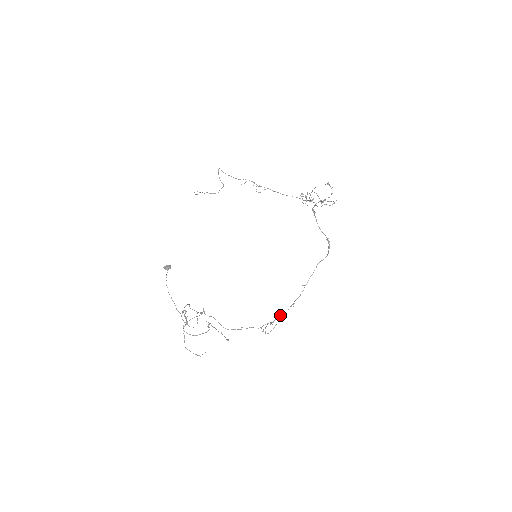
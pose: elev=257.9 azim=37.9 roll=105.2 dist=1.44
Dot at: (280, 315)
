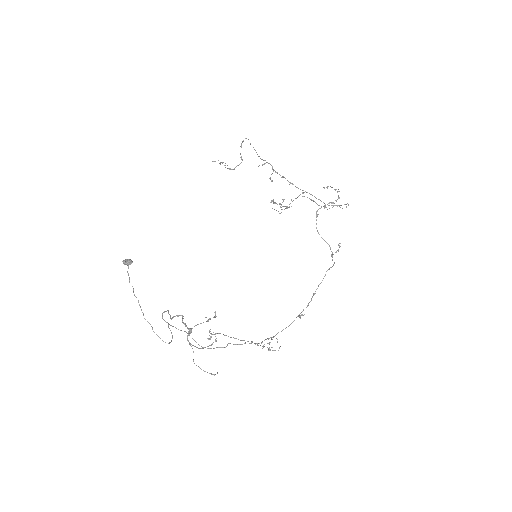
Dot at: occluded
